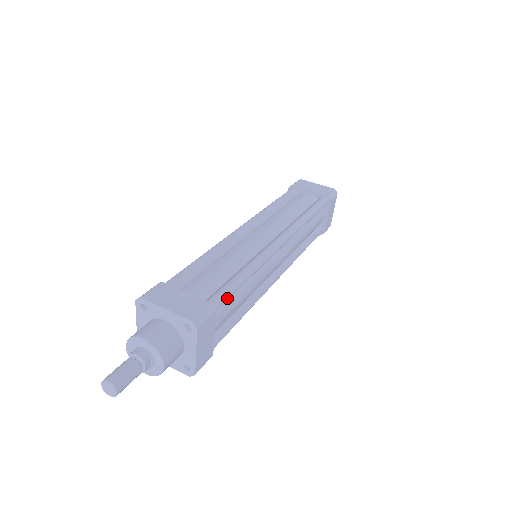
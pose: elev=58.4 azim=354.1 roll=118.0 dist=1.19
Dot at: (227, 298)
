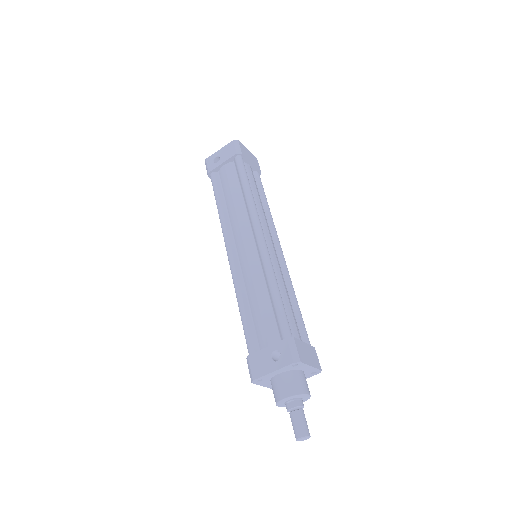
Dot at: occluded
